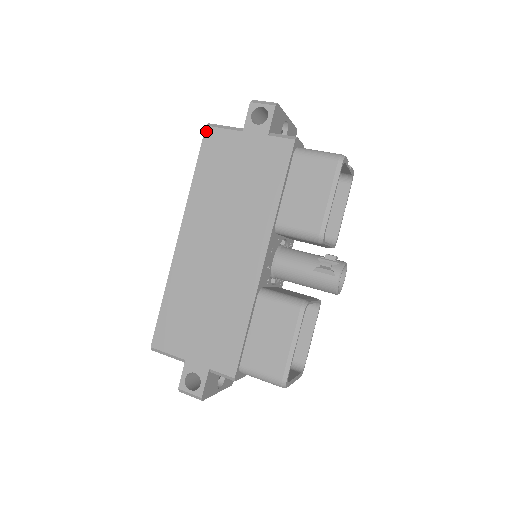
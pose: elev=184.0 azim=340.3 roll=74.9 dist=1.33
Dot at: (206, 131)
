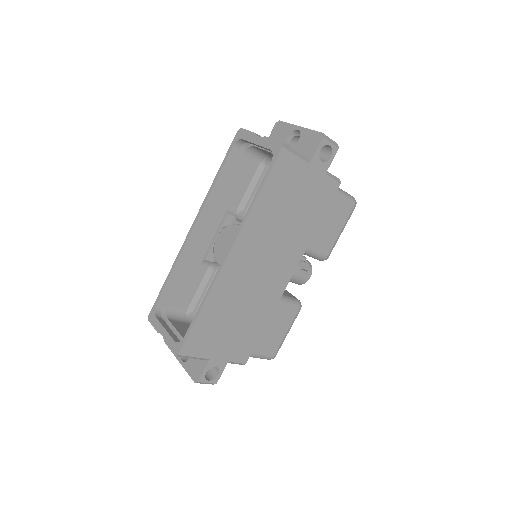
Dot at: (281, 153)
